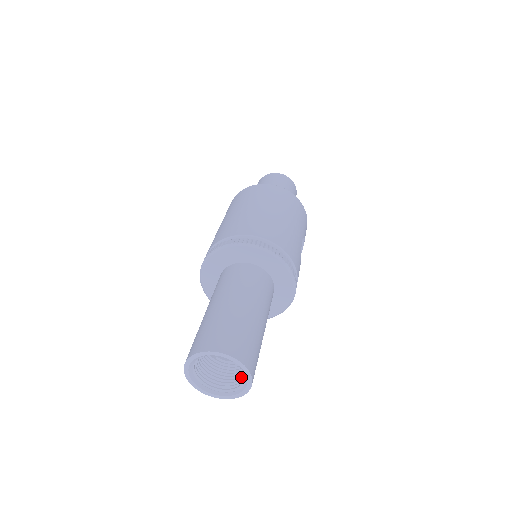
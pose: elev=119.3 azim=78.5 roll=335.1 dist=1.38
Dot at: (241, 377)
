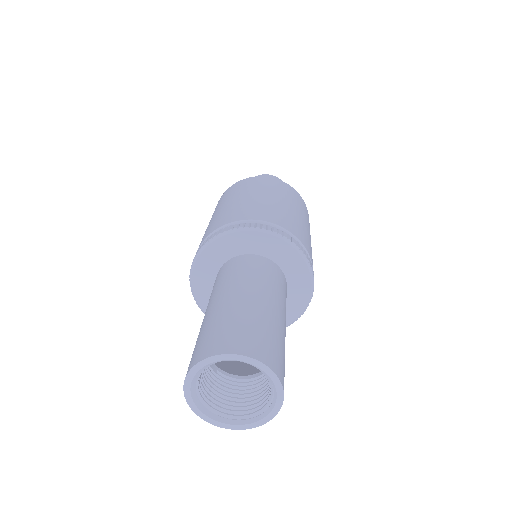
Dot at: (257, 399)
